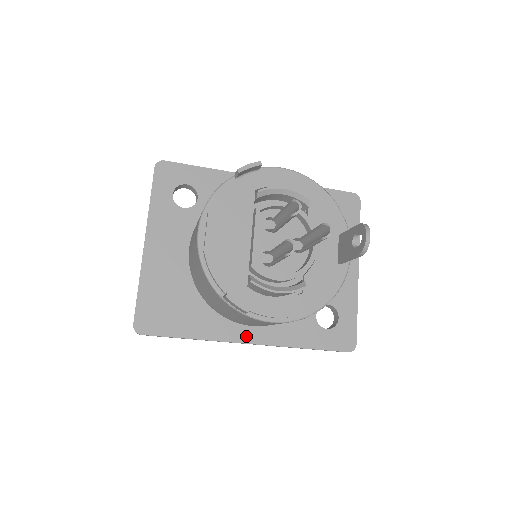
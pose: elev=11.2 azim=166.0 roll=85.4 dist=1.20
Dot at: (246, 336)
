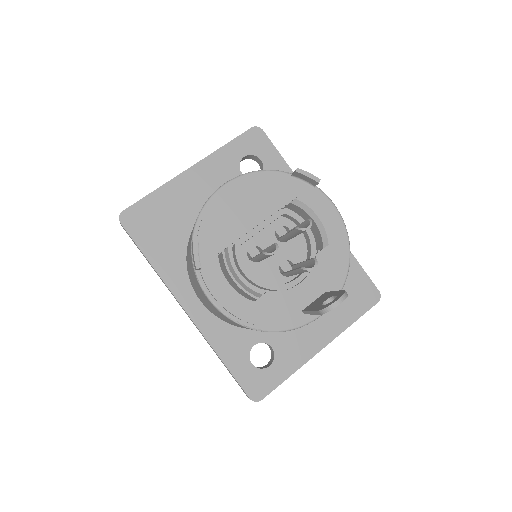
Dot at: (188, 303)
